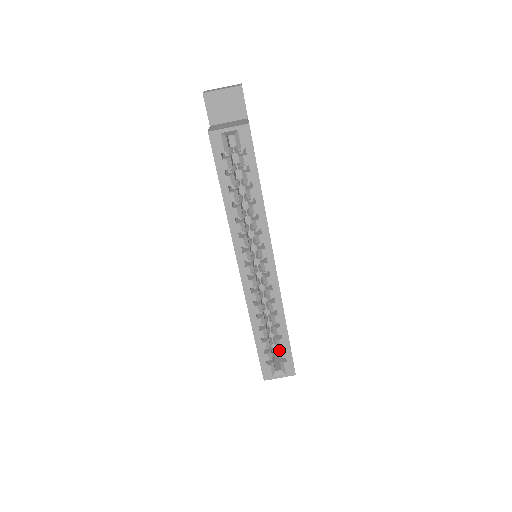
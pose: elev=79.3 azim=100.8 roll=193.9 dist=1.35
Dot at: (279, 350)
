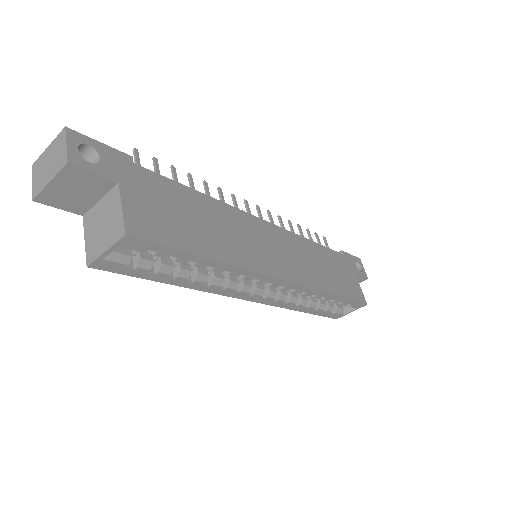
Dot at: (337, 303)
